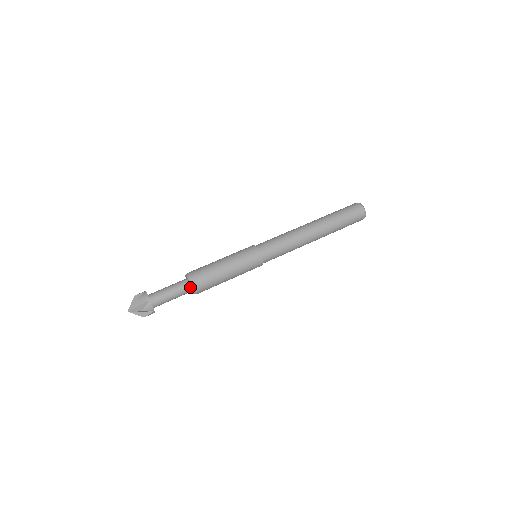
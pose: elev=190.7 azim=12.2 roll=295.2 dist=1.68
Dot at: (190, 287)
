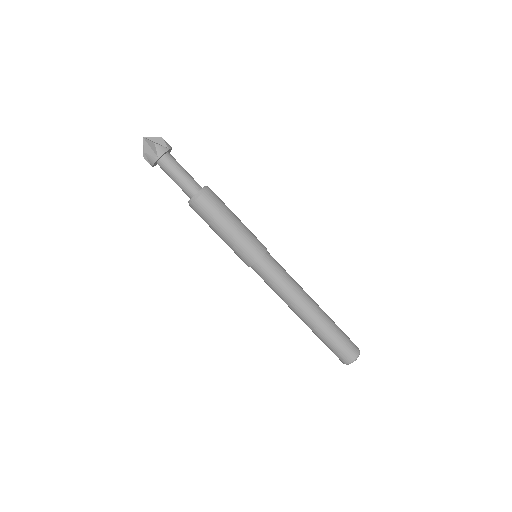
Dot at: (198, 190)
